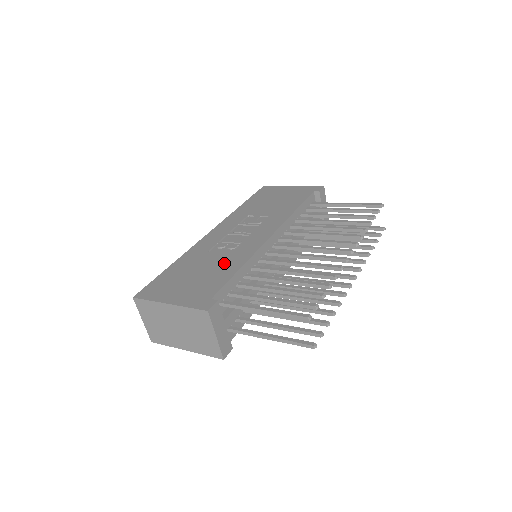
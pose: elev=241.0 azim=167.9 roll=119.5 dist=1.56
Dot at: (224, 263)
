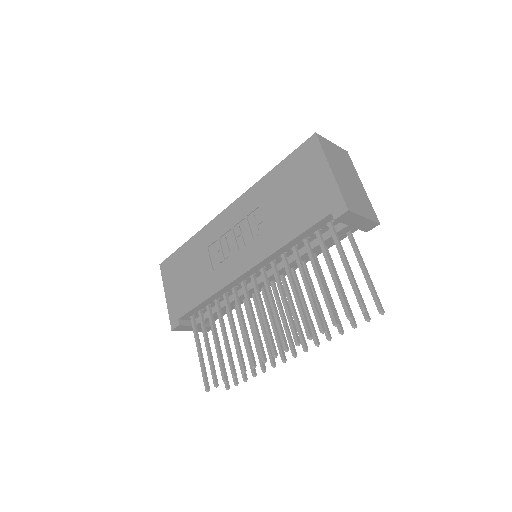
Dot at: (203, 281)
